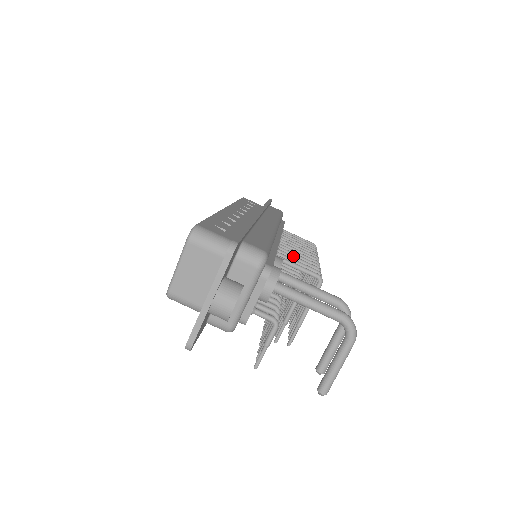
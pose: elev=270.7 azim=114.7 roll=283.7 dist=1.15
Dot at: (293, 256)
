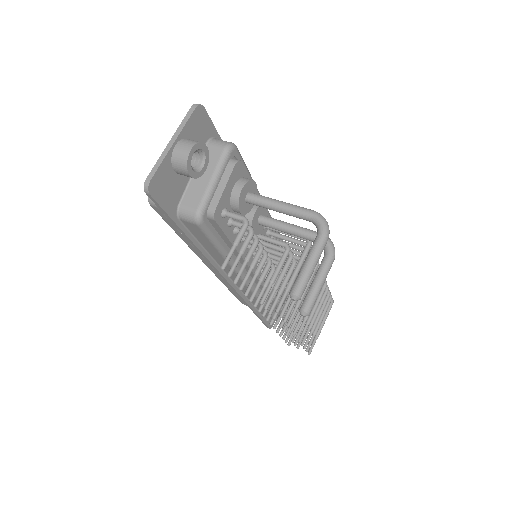
Dot at: (288, 242)
